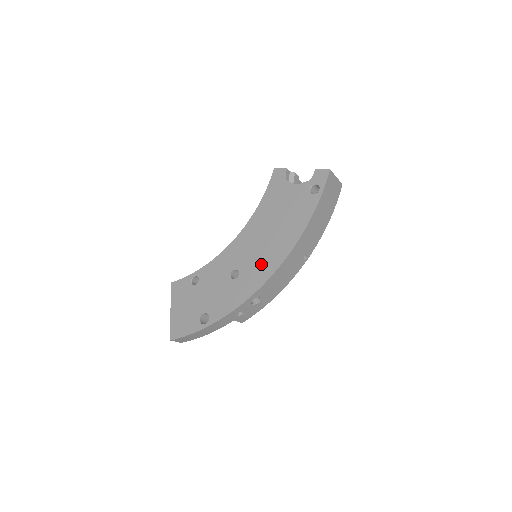
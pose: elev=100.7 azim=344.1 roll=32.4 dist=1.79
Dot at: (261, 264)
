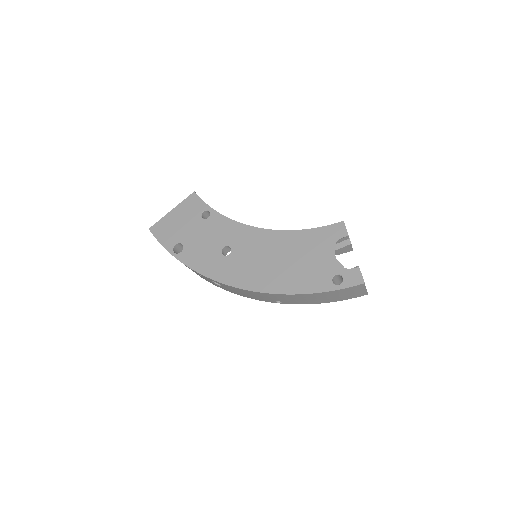
Dot at: (245, 271)
